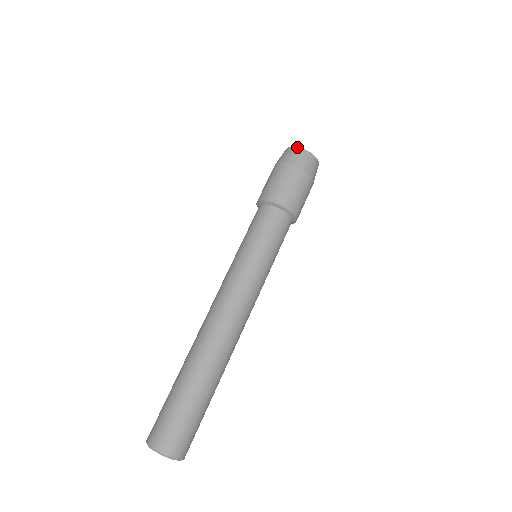
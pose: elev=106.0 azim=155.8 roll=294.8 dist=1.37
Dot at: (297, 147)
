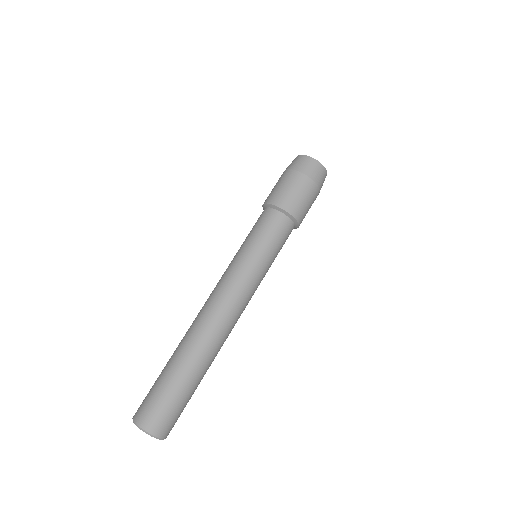
Dot at: (304, 155)
